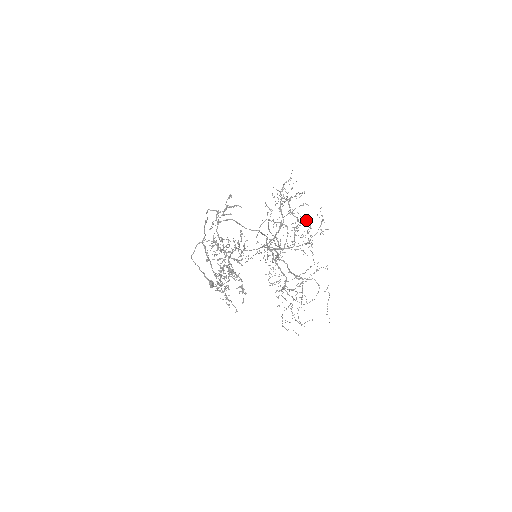
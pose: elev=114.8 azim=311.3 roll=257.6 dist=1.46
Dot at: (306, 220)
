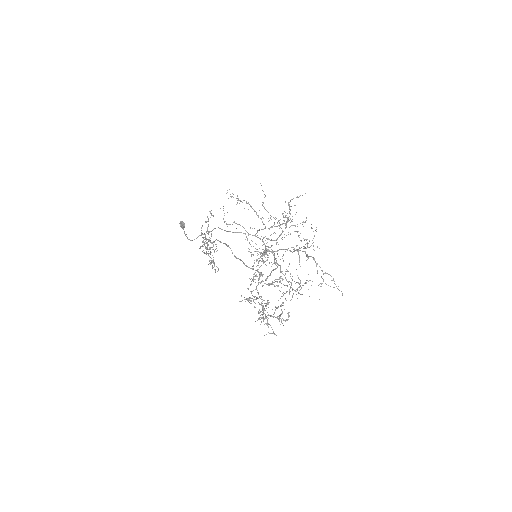
Dot at: (307, 242)
